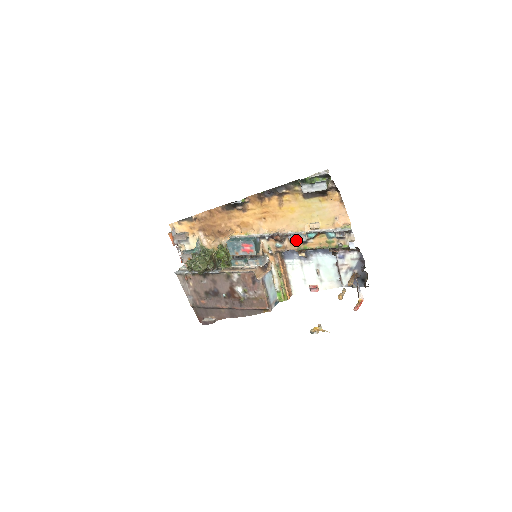
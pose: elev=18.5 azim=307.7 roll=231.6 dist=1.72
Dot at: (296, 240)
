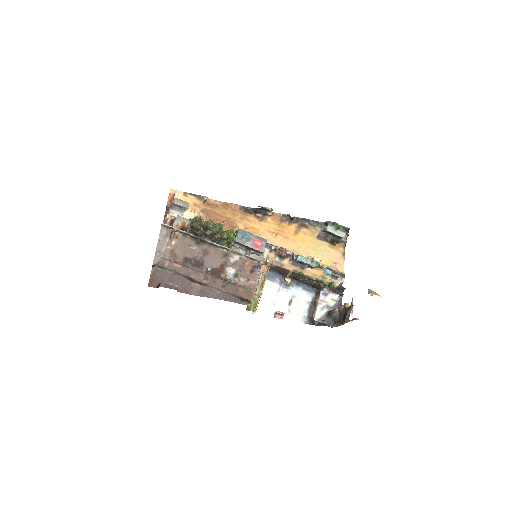
Dot at: (302, 260)
